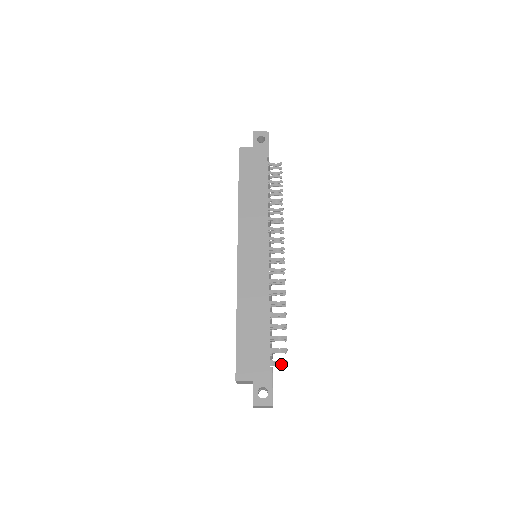
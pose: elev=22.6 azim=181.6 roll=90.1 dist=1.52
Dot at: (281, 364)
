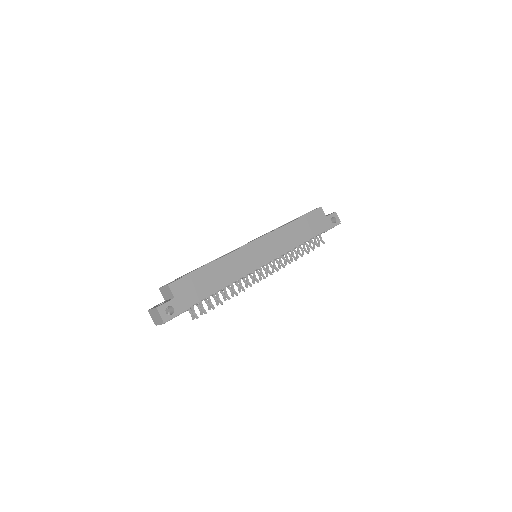
Dot at: (194, 314)
